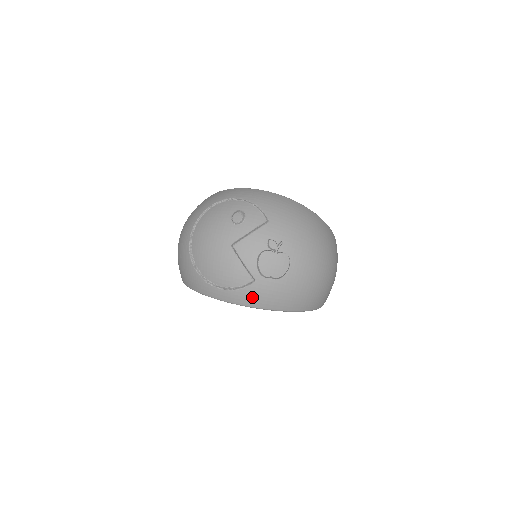
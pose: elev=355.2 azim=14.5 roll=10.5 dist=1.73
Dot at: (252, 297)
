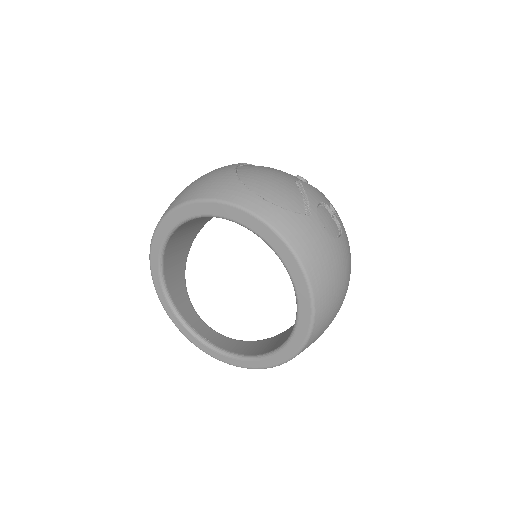
Dot at: (296, 228)
